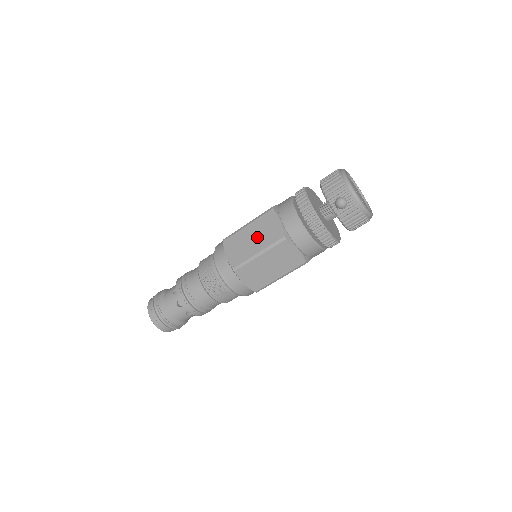
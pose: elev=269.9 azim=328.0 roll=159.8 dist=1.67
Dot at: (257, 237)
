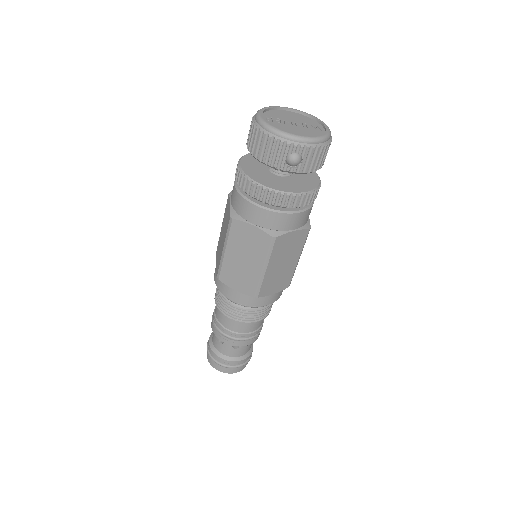
Dot at: (246, 255)
